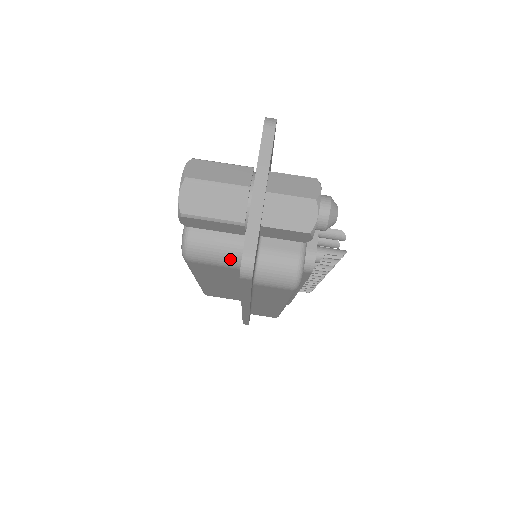
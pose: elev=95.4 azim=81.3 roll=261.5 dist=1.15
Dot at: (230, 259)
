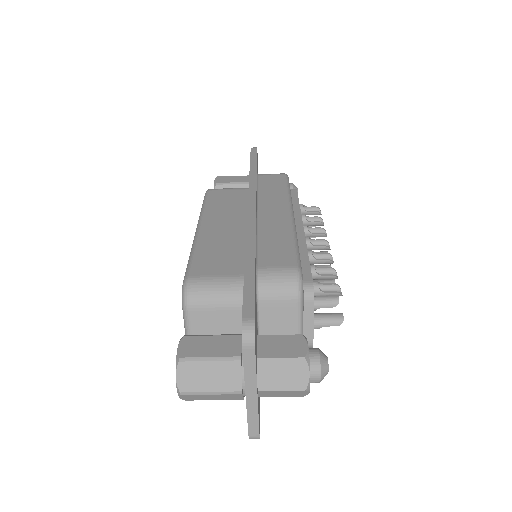
Dot at: occluded
